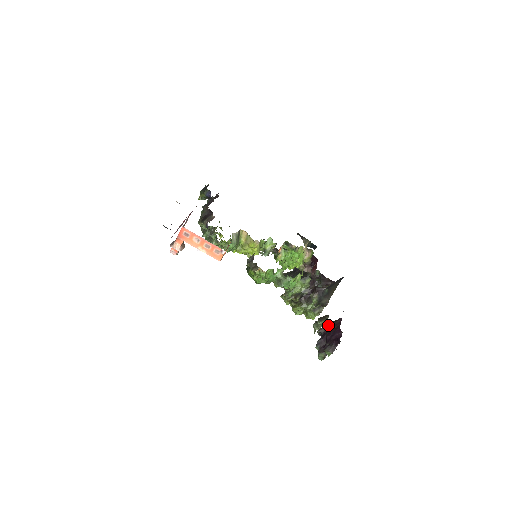
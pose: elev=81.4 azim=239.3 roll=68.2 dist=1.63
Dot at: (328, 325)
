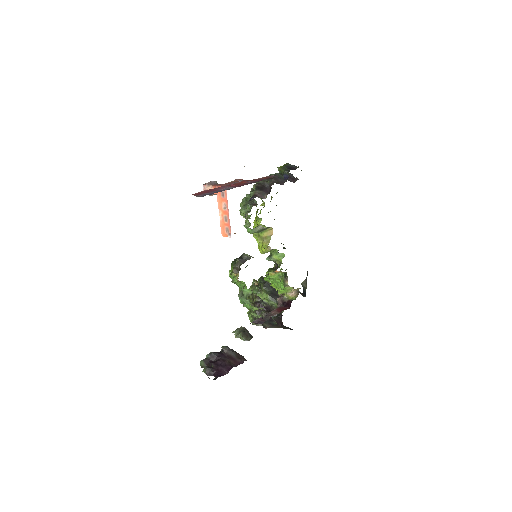
Dot at: (232, 353)
